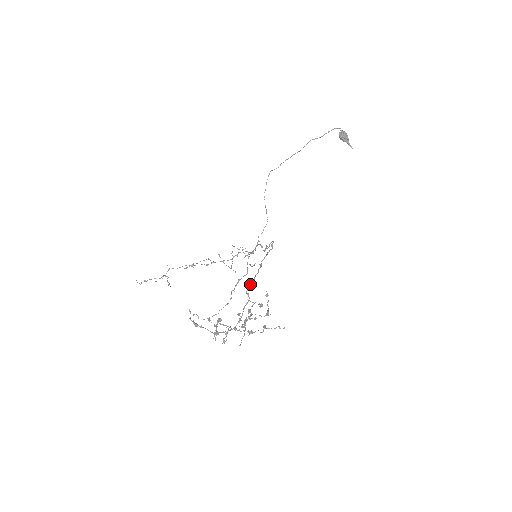
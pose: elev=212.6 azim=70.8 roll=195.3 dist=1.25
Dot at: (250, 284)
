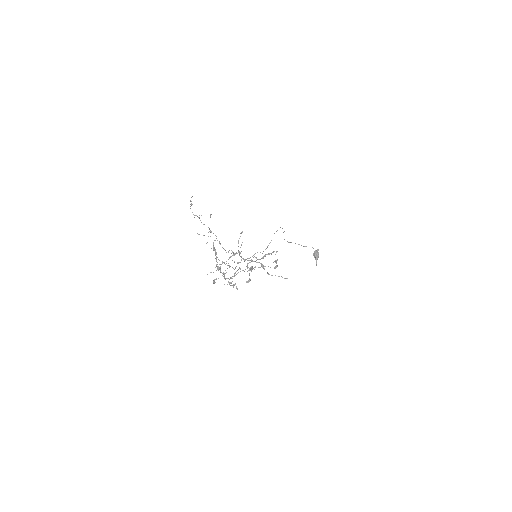
Dot at: occluded
